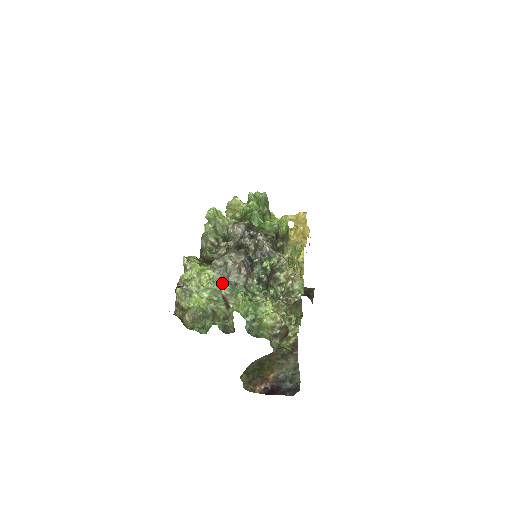
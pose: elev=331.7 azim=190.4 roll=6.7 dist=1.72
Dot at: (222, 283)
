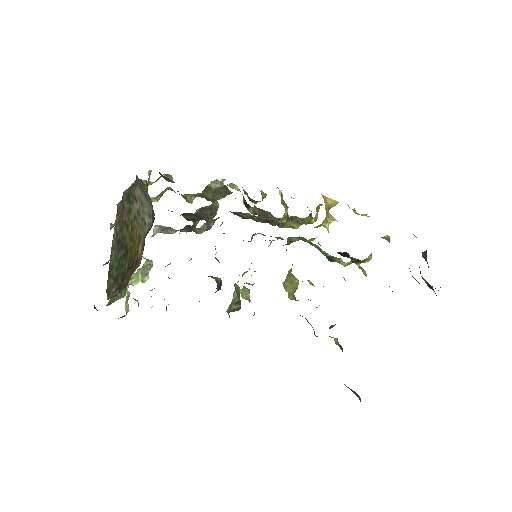
Dot at: occluded
